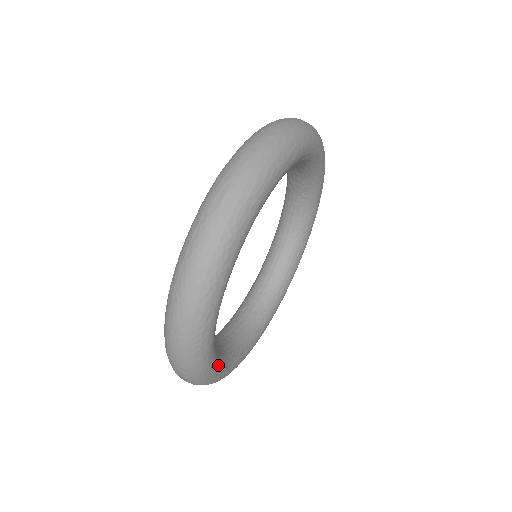
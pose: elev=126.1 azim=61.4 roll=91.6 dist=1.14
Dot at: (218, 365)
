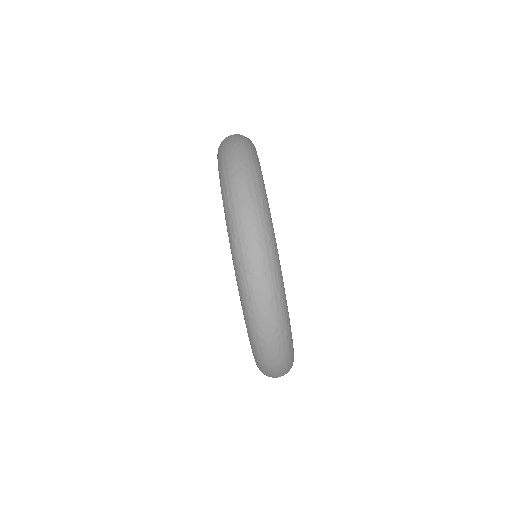
Dot at: occluded
